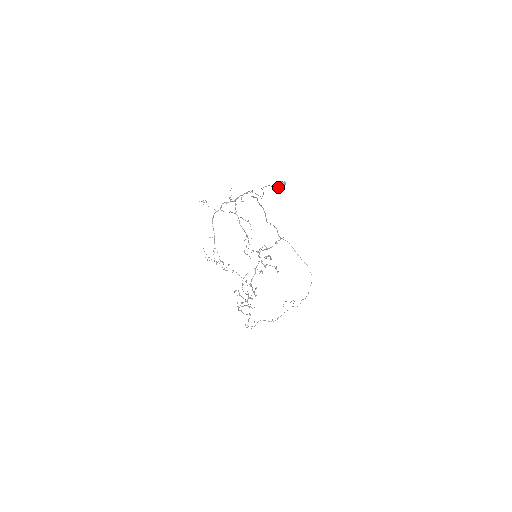
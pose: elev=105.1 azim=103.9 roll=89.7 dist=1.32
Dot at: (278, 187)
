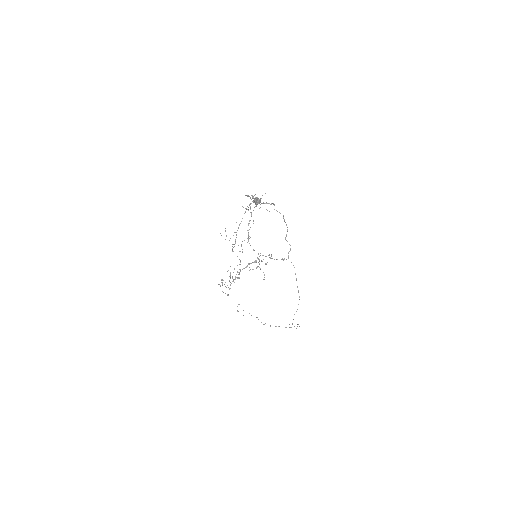
Dot at: (254, 201)
